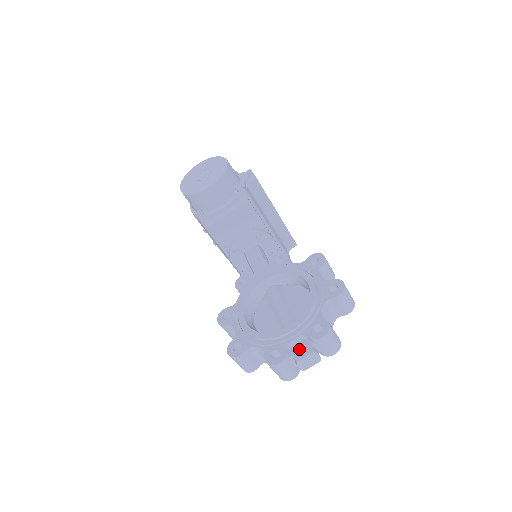
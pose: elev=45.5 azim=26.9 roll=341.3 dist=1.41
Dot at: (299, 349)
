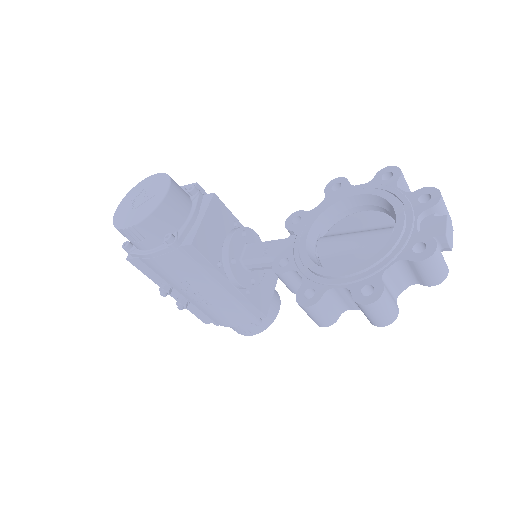
Dot at: (430, 229)
